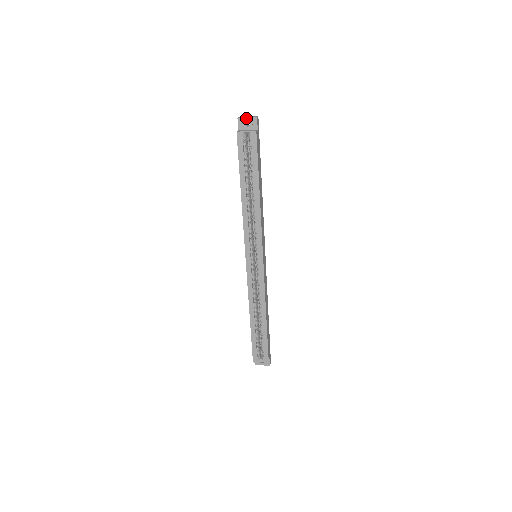
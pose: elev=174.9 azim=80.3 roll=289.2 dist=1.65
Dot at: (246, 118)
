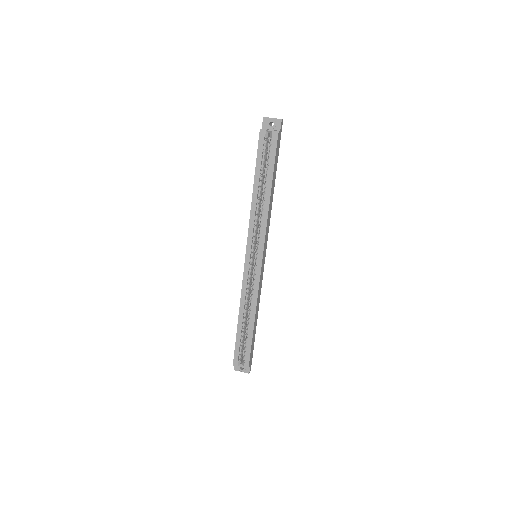
Dot at: (271, 118)
